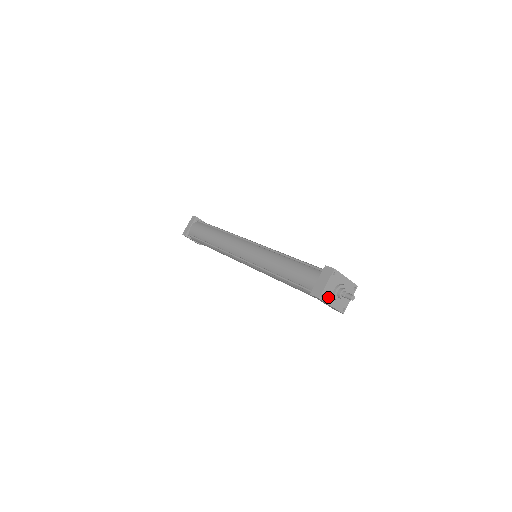
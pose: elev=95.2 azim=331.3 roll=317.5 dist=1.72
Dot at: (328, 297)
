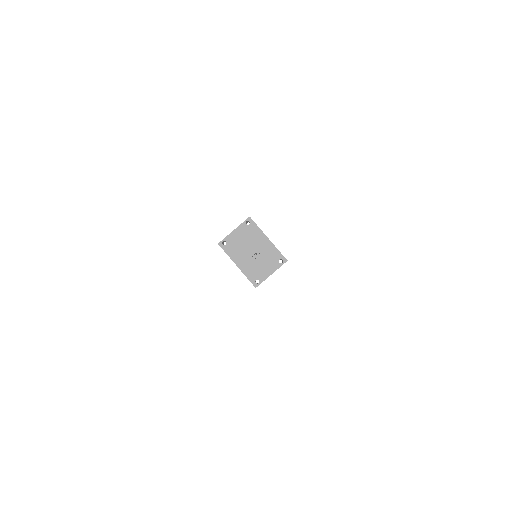
Dot at: (233, 250)
